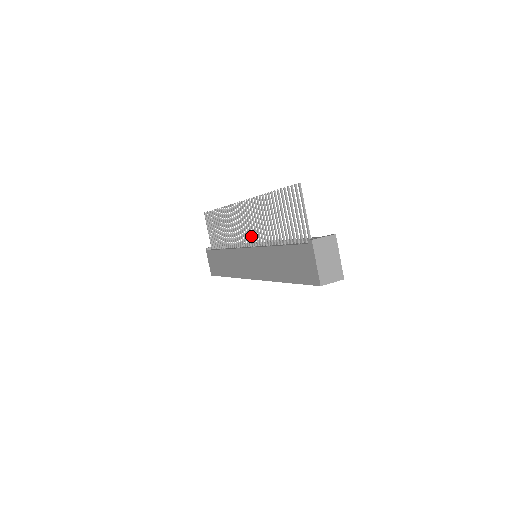
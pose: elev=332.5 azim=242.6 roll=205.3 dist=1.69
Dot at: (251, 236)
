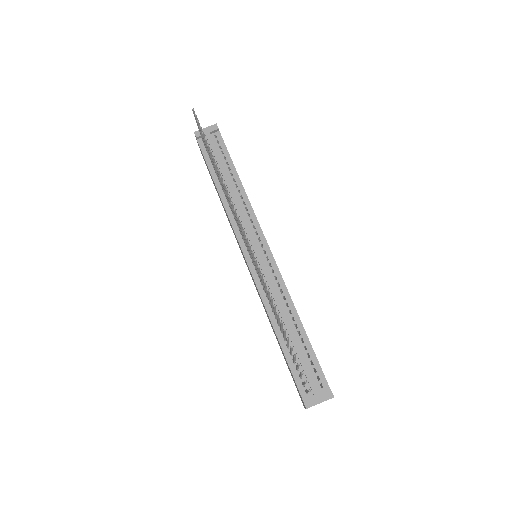
Dot at: (252, 261)
